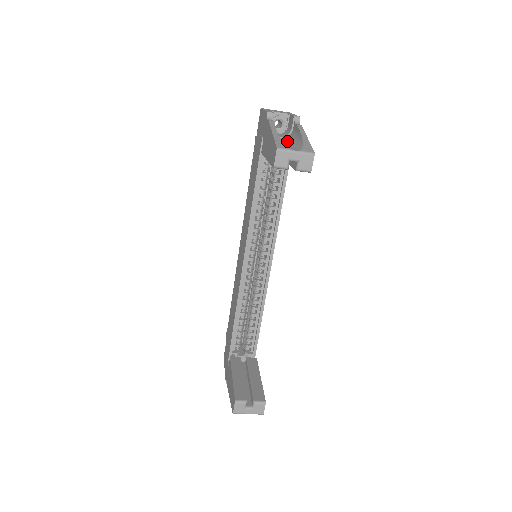
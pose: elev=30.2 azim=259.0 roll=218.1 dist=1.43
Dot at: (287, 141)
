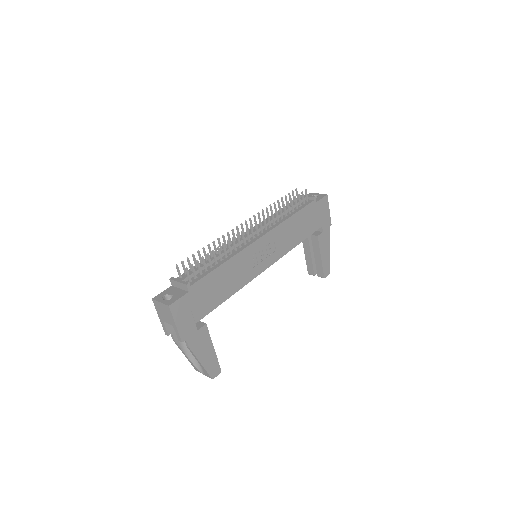
Dot at: occluded
